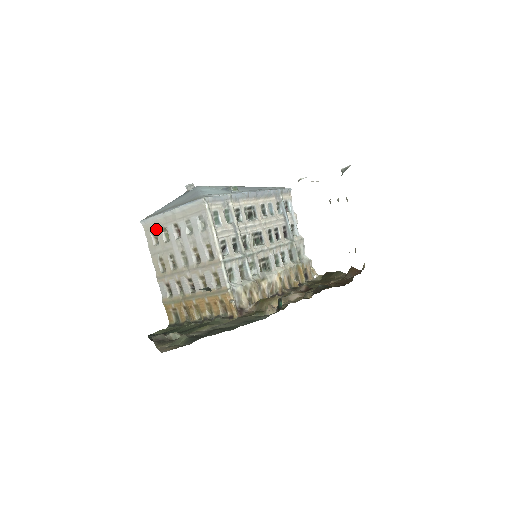
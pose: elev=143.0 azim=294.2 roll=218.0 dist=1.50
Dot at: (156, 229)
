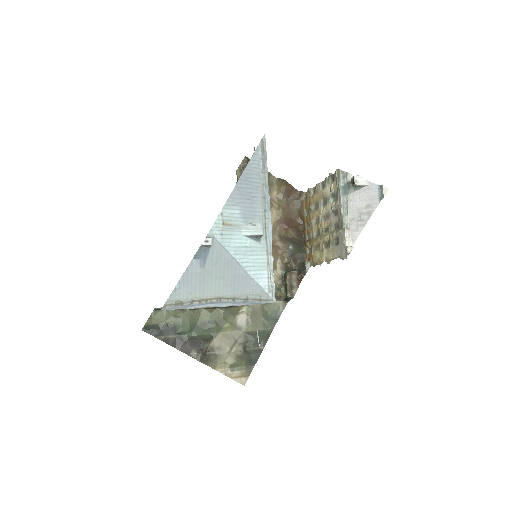
Dot at: occluded
